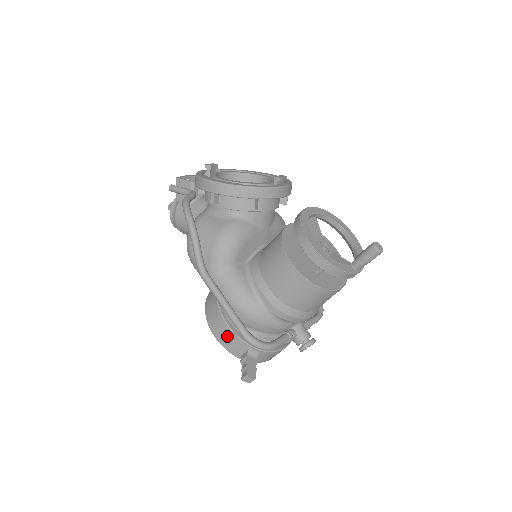
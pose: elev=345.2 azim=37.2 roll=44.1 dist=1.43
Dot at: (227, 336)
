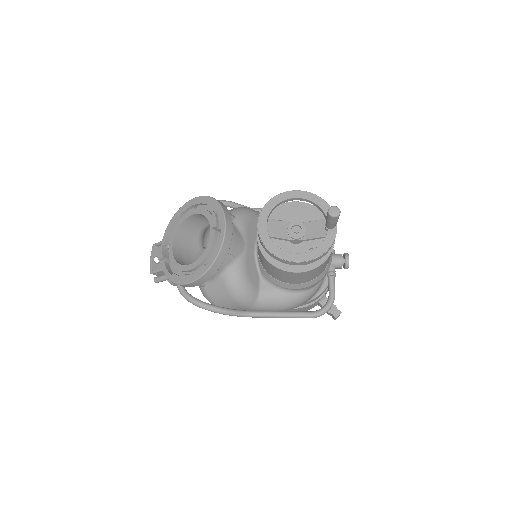
Dot at: (299, 310)
